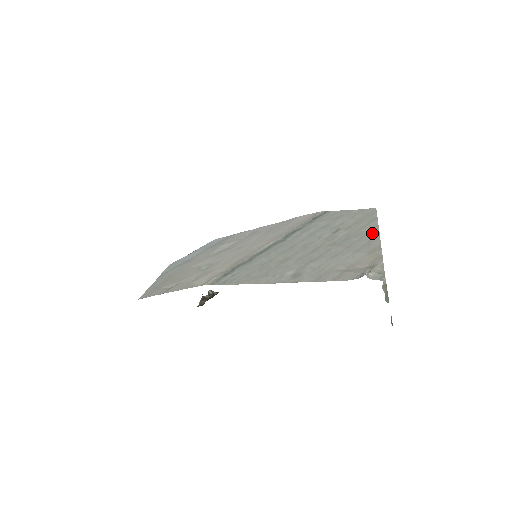
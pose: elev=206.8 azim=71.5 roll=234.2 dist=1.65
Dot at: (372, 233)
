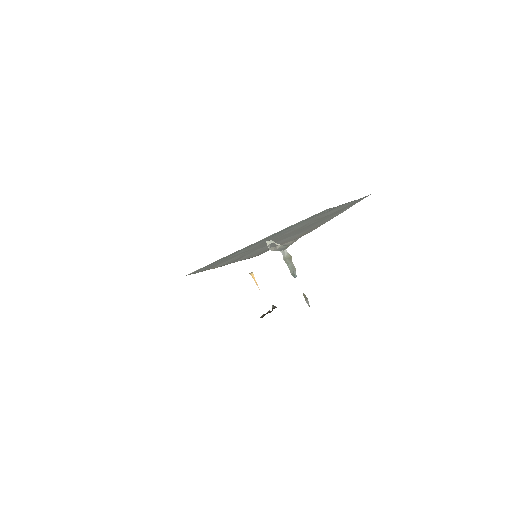
Dot at: (334, 216)
